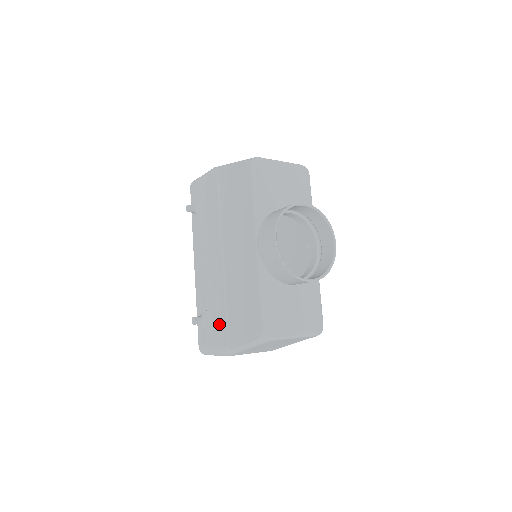
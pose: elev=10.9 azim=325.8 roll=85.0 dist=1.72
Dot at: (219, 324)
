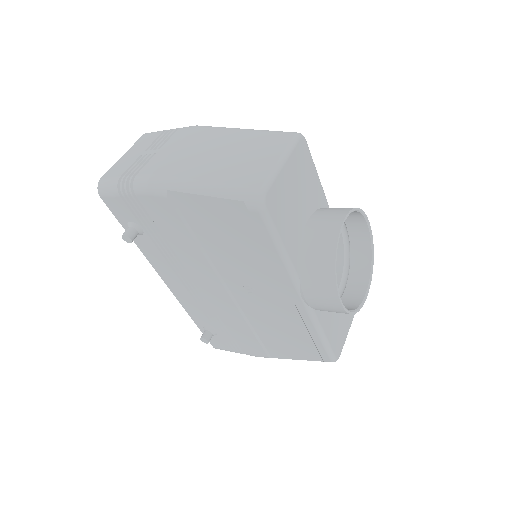
Dot at: (246, 341)
